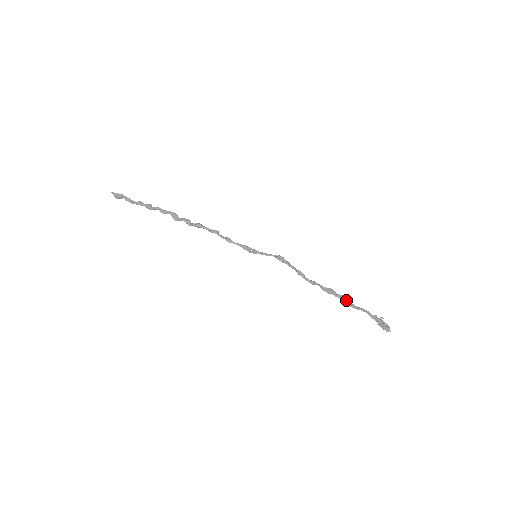
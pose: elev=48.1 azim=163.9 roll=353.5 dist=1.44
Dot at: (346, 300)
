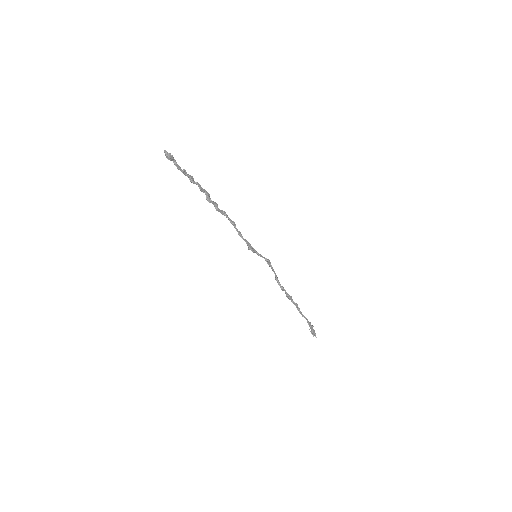
Dot at: (298, 308)
